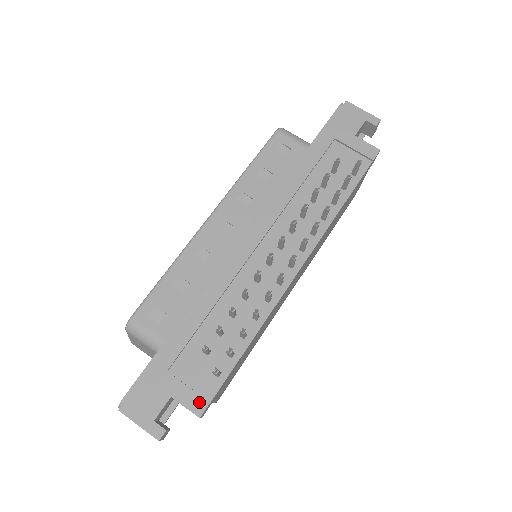
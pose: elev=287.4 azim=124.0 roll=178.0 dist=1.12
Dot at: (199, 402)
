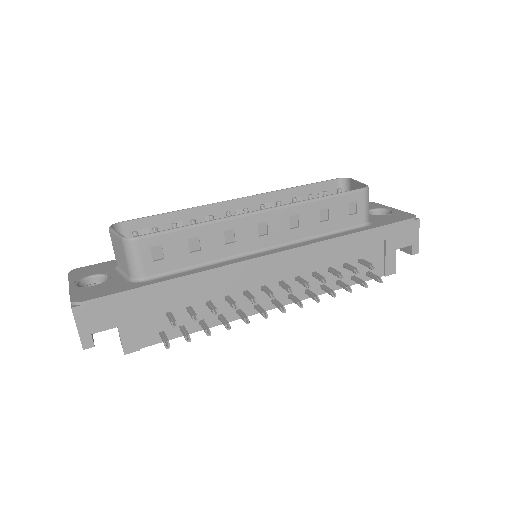
Dot at: (133, 345)
